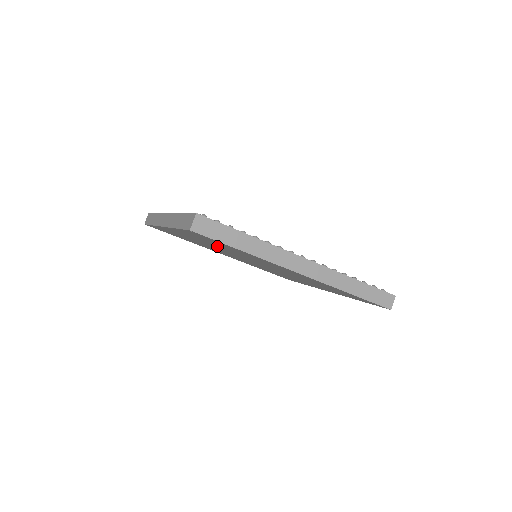
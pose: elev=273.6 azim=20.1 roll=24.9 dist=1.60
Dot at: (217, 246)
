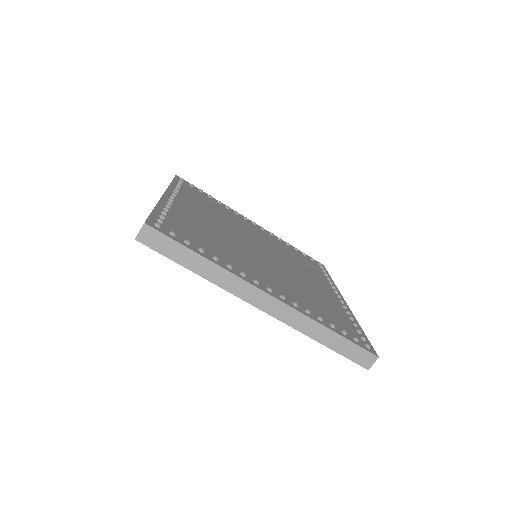
Dot at: occluded
